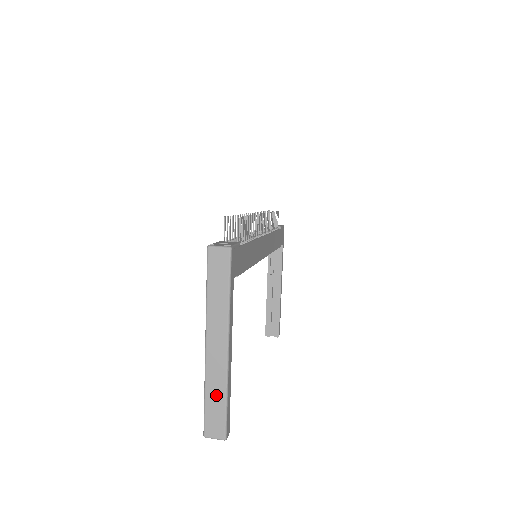
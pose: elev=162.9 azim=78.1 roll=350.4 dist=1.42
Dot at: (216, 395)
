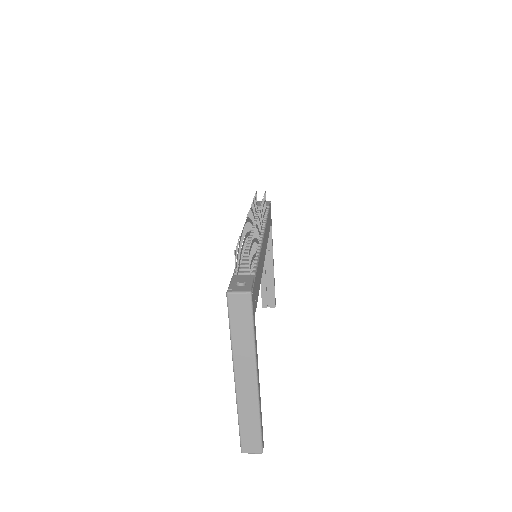
Dot at: (250, 419)
